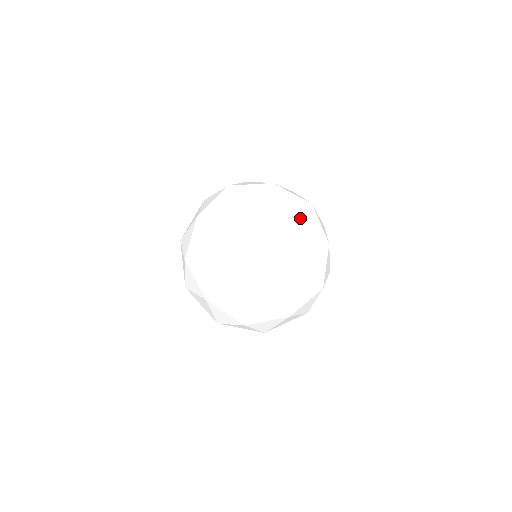
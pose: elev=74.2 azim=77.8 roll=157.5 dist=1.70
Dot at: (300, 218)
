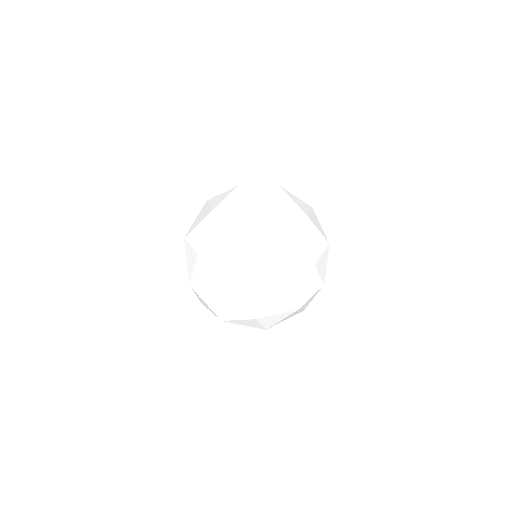
Dot at: (309, 217)
